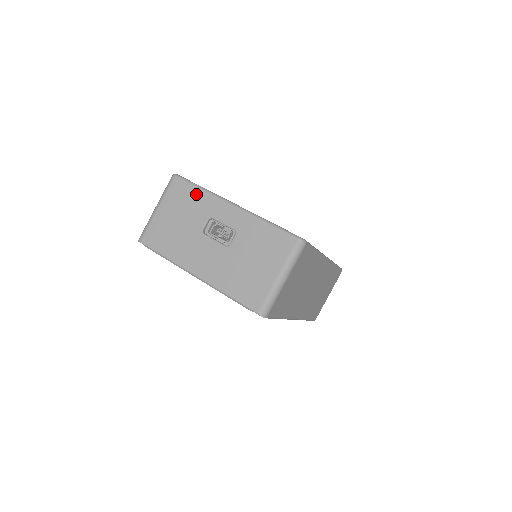
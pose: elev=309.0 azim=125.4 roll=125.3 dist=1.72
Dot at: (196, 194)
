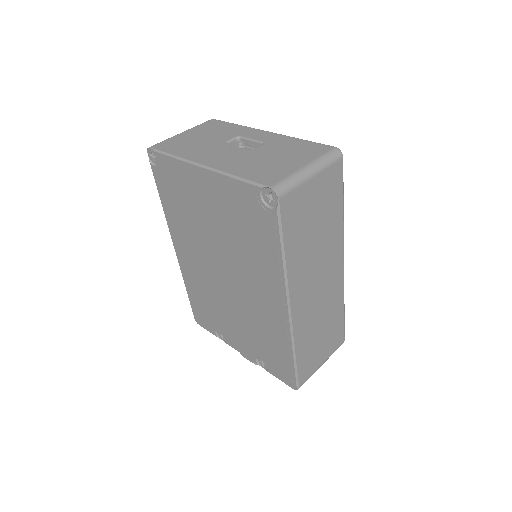
Dot at: (230, 126)
